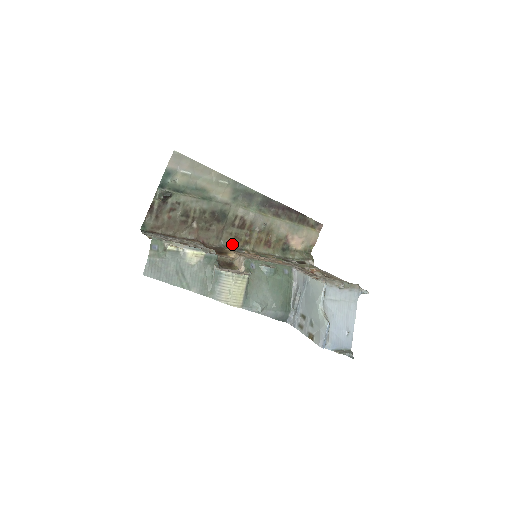
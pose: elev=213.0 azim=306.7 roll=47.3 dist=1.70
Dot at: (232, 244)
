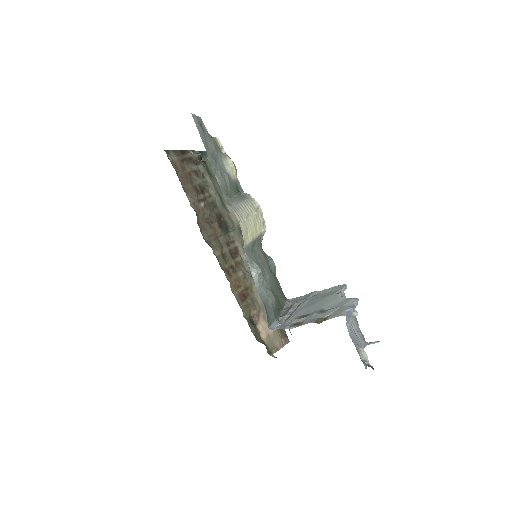
Dot at: (218, 256)
